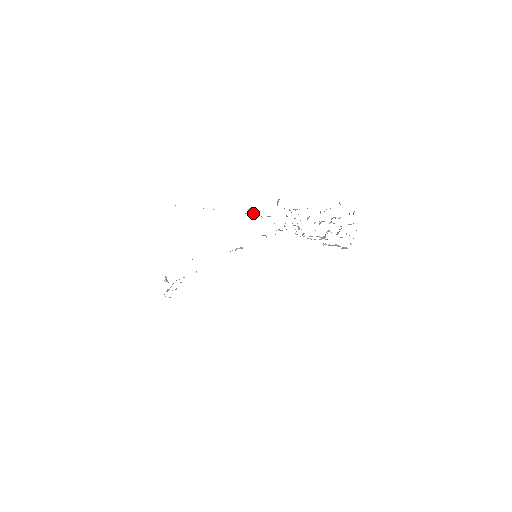
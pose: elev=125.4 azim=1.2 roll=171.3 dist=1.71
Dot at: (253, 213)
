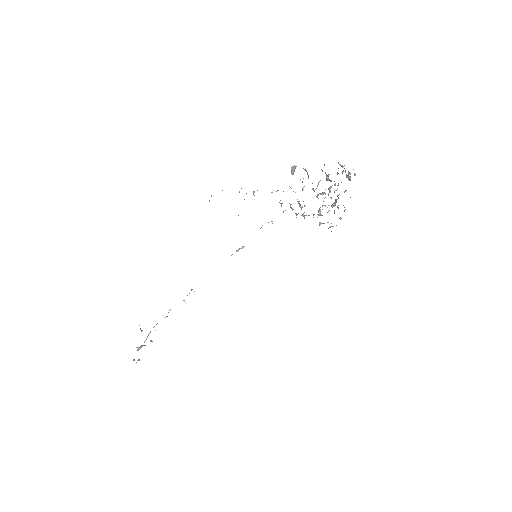
Dot at: occluded
